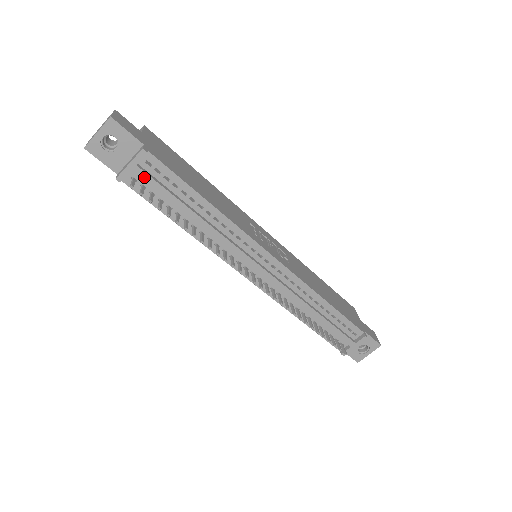
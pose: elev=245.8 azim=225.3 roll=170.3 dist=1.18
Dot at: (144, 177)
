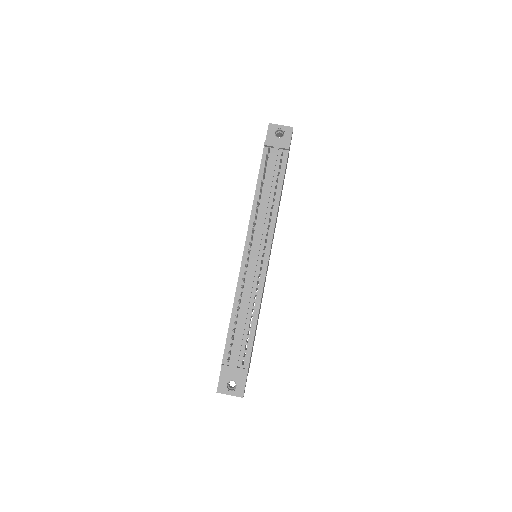
Dot at: (275, 155)
